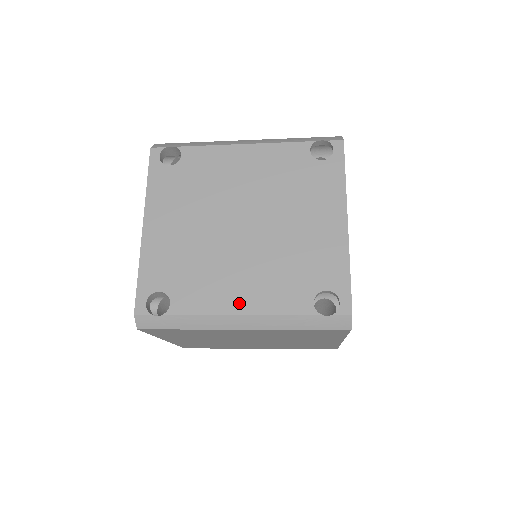
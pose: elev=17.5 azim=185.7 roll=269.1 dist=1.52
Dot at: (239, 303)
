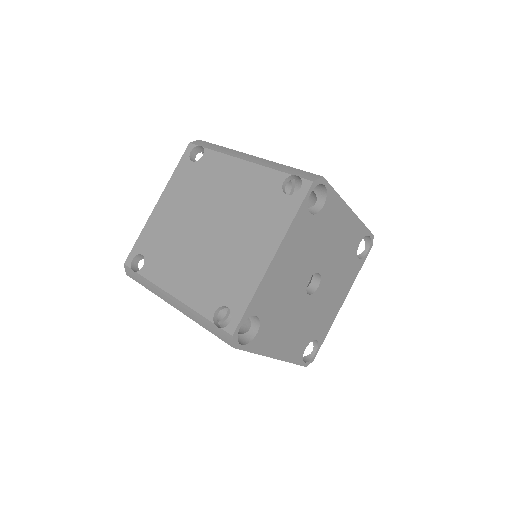
Dot at: (175, 287)
